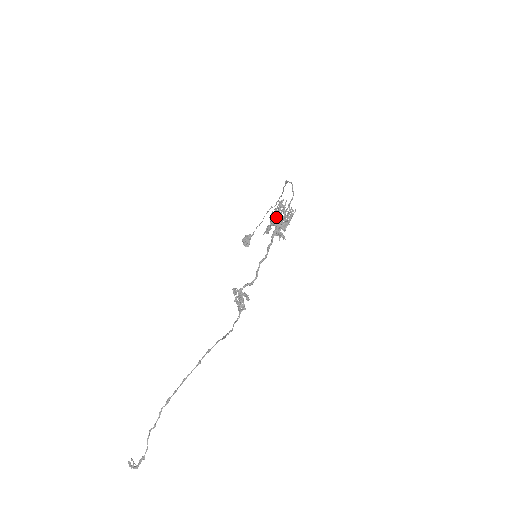
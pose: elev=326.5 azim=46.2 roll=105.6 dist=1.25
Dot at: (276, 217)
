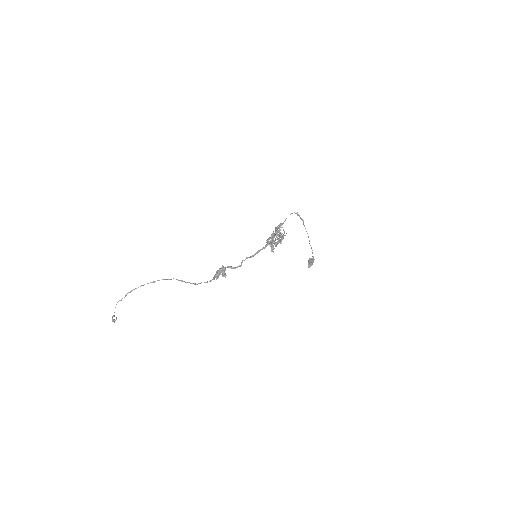
Dot at: occluded
